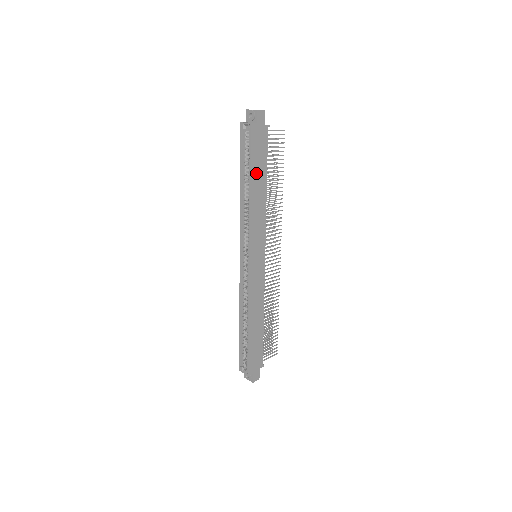
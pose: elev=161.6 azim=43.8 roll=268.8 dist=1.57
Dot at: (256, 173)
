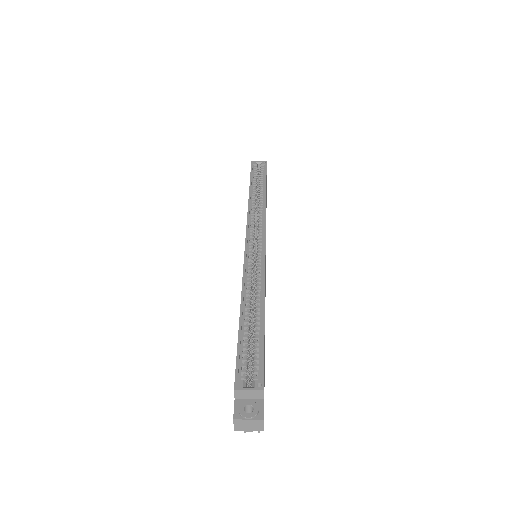
Dot at: occluded
